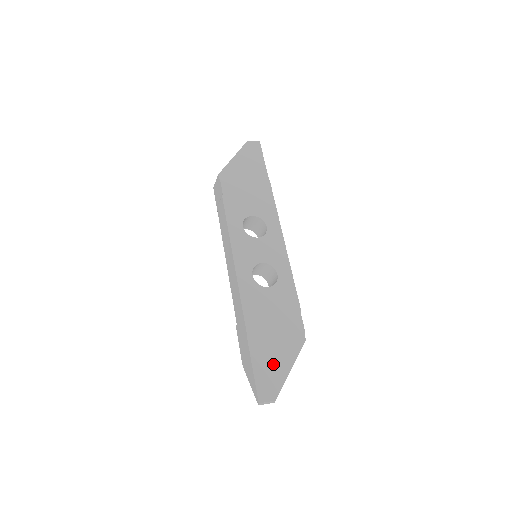
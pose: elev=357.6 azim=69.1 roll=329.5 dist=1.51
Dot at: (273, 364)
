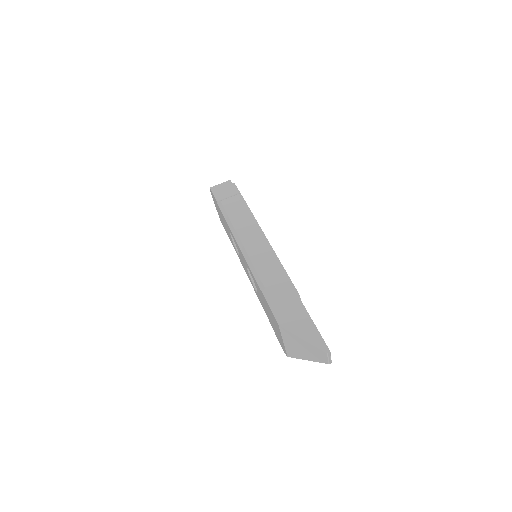
Dot at: occluded
